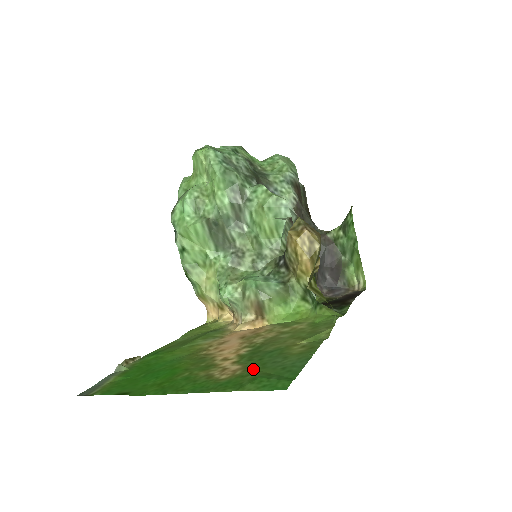
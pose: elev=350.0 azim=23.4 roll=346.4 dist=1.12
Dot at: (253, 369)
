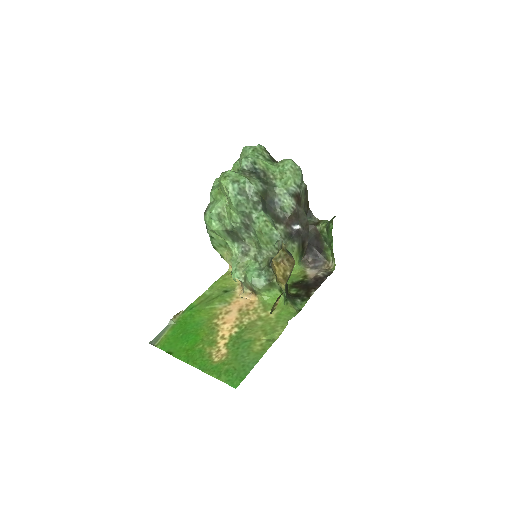
Dot at: (231, 359)
